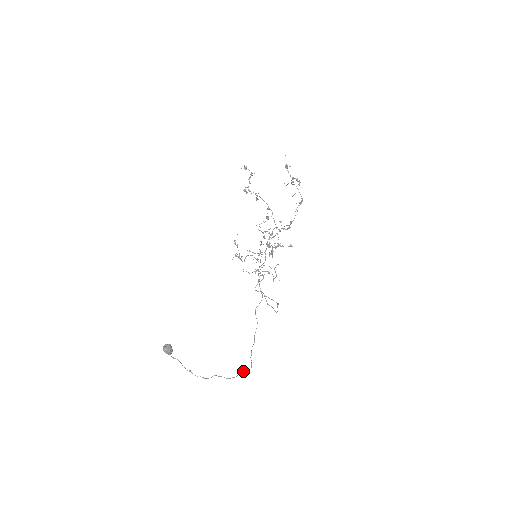
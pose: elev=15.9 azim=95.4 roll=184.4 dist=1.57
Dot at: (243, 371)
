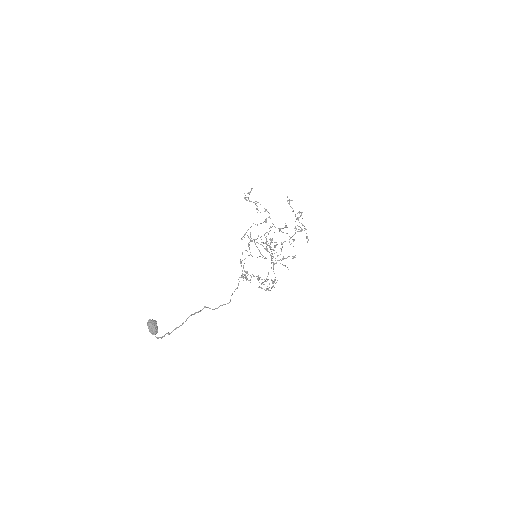
Dot at: (220, 305)
